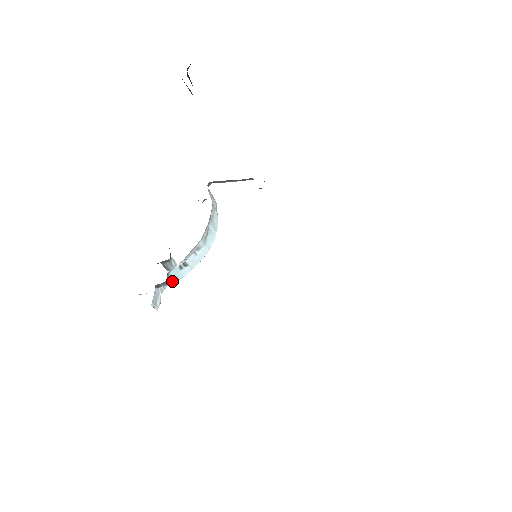
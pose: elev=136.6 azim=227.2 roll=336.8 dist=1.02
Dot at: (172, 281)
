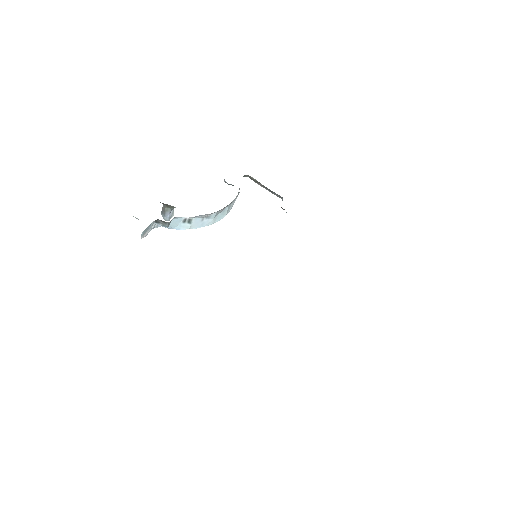
Dot at: occluded
